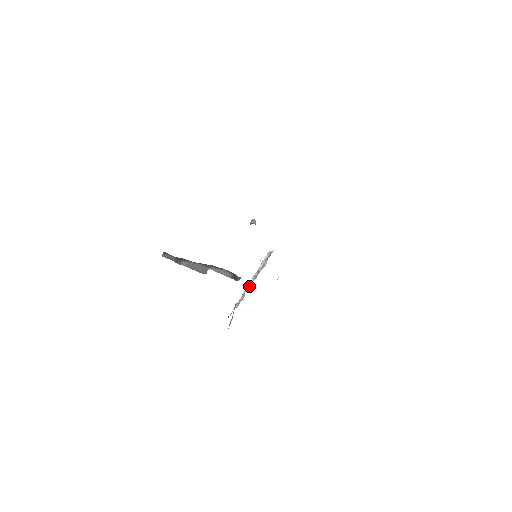
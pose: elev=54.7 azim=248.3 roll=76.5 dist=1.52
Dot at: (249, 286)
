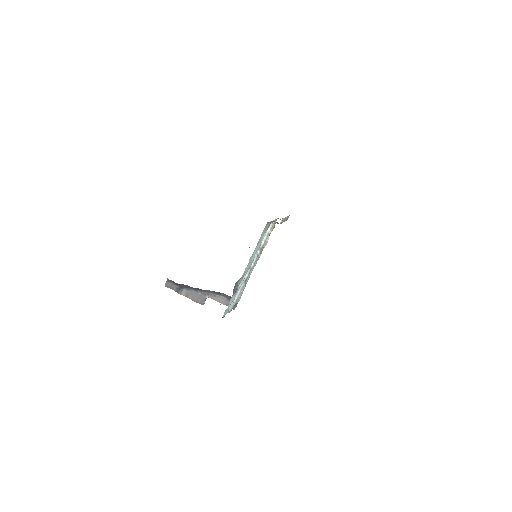
Dot at: (253, 257)
